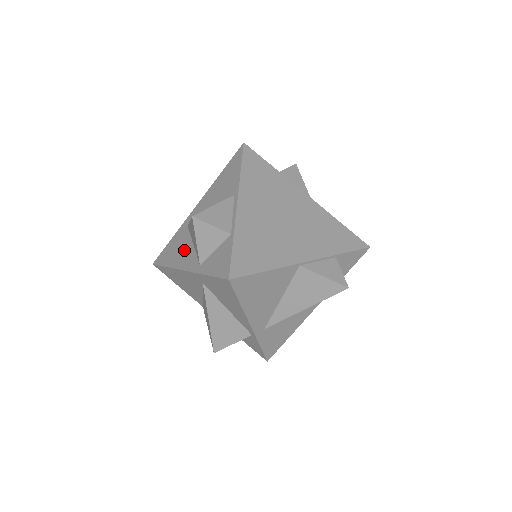
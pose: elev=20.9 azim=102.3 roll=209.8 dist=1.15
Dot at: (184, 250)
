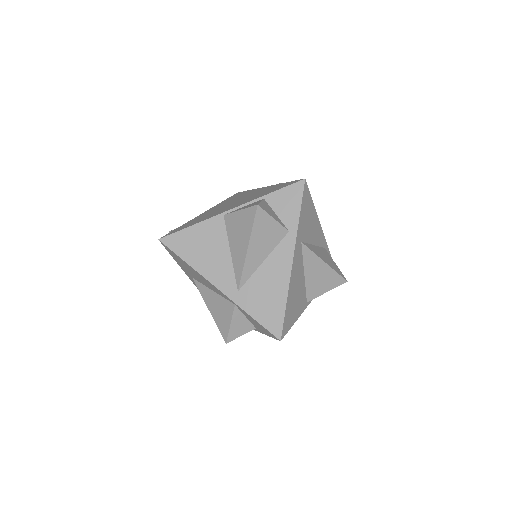
Dot at: occluded
